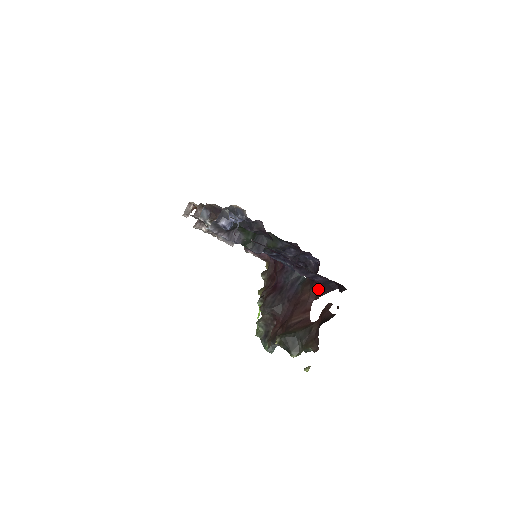
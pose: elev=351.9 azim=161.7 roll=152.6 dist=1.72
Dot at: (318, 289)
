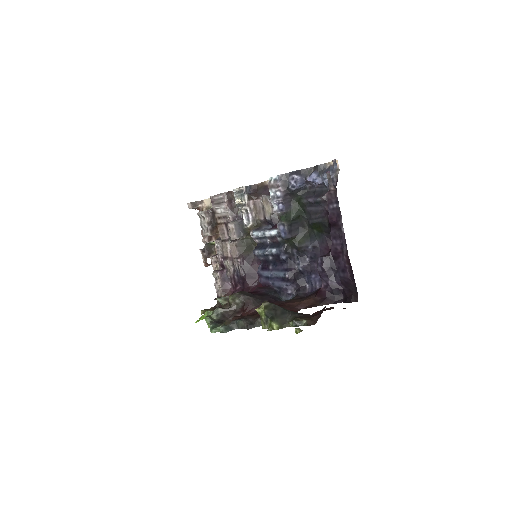
Dot at: (315, 300)
